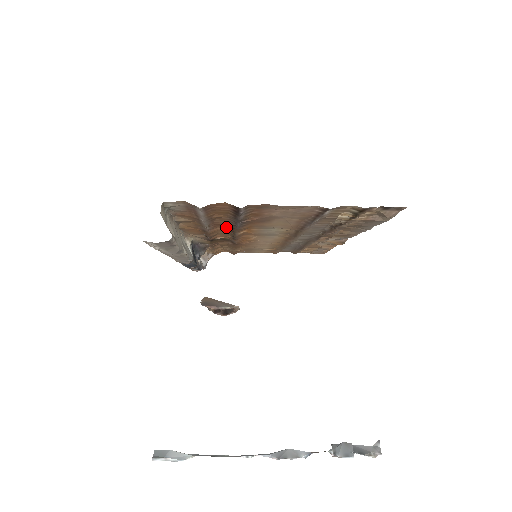
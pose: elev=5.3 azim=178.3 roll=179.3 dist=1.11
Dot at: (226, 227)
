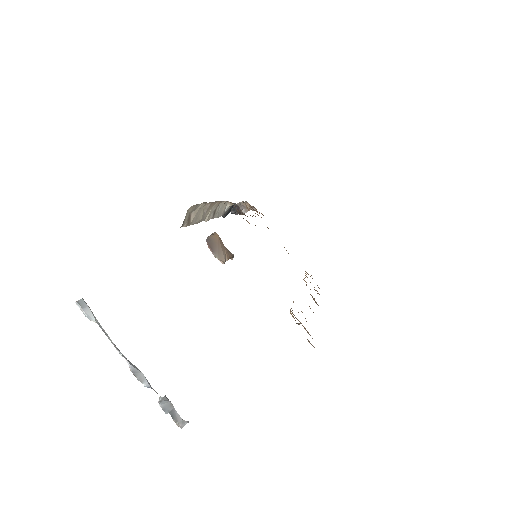
Dot at: occluded
